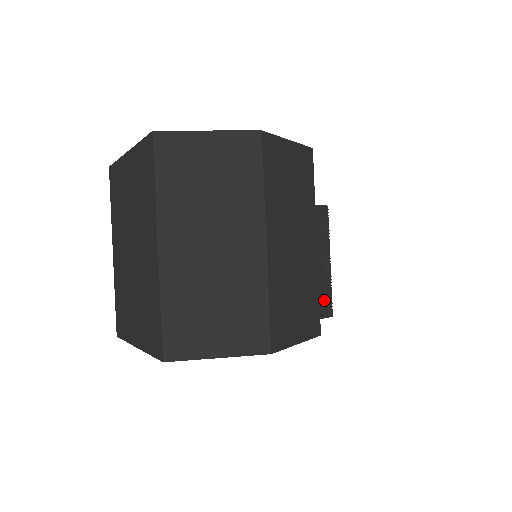
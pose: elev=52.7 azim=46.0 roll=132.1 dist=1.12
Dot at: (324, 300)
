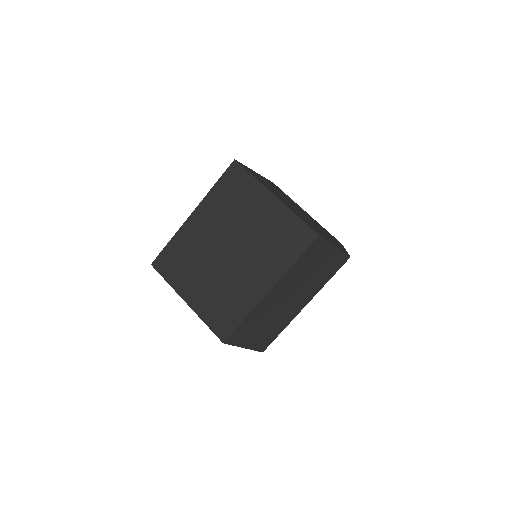
Dot at: occluded
